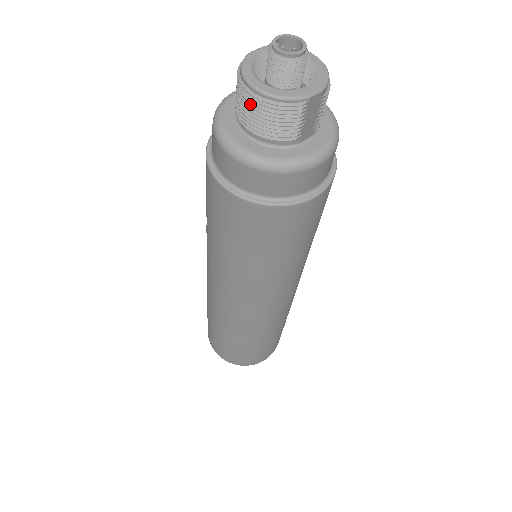
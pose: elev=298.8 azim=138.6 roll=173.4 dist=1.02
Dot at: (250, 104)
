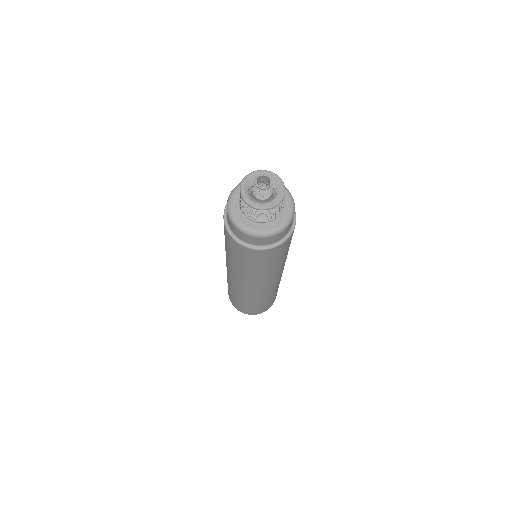
Dot at: (265, 214)
